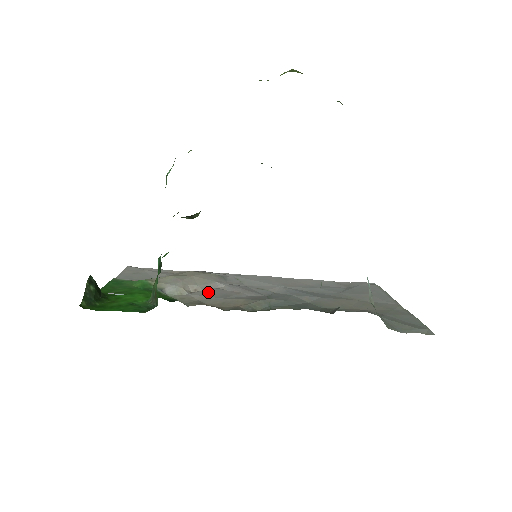
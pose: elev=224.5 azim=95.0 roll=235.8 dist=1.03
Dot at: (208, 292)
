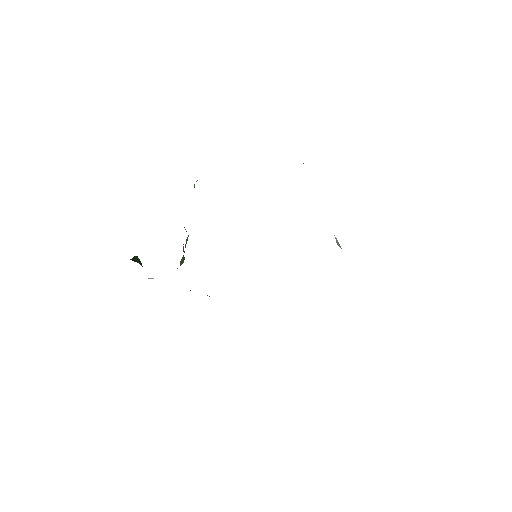
Dot at: occluded
